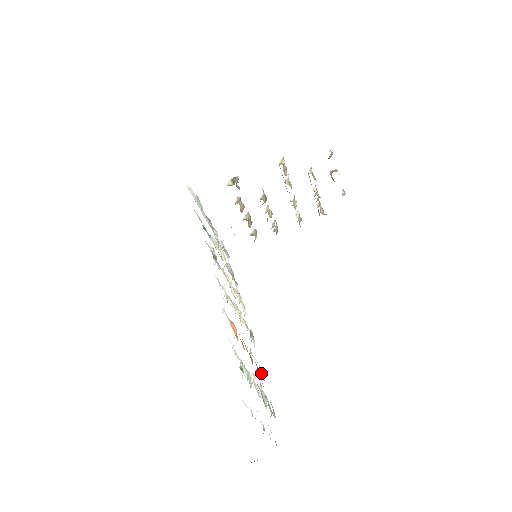
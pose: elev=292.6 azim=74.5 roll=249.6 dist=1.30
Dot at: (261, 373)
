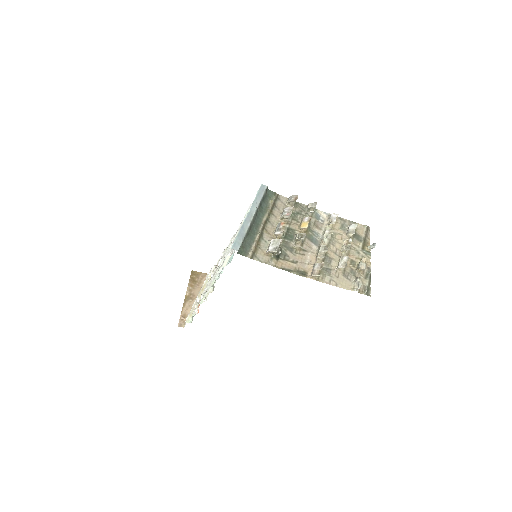
Dot at: occluded
